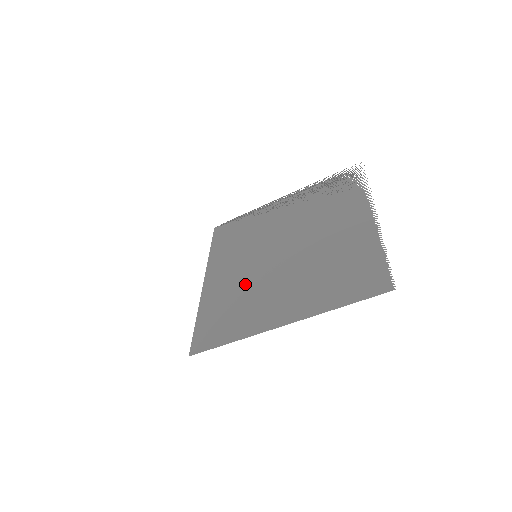
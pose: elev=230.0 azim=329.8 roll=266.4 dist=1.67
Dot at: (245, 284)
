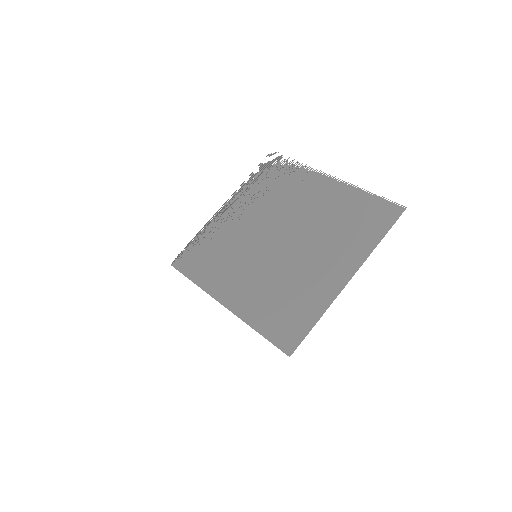
Dot at: (274, 278)
